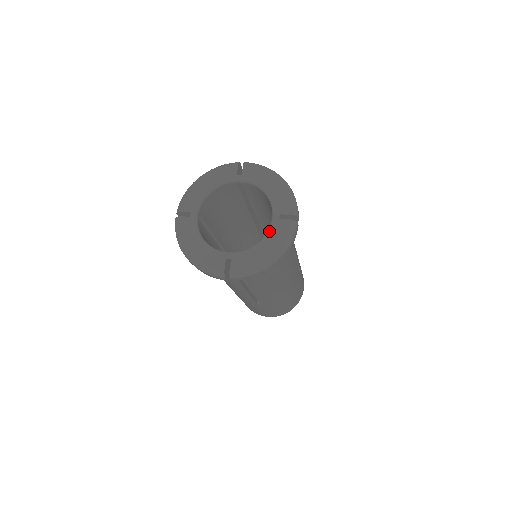
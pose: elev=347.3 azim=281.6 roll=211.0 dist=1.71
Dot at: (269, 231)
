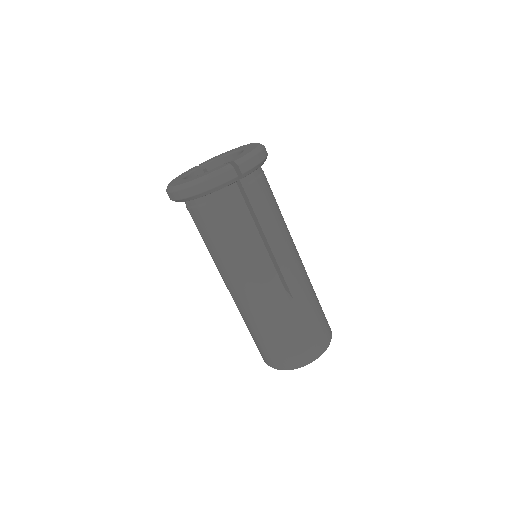
Dot at: (213, 169)
